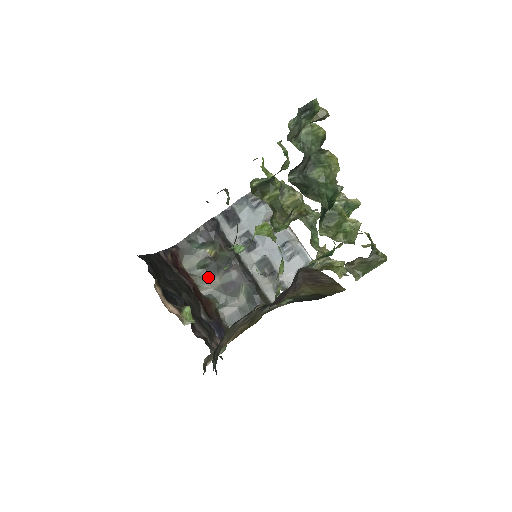
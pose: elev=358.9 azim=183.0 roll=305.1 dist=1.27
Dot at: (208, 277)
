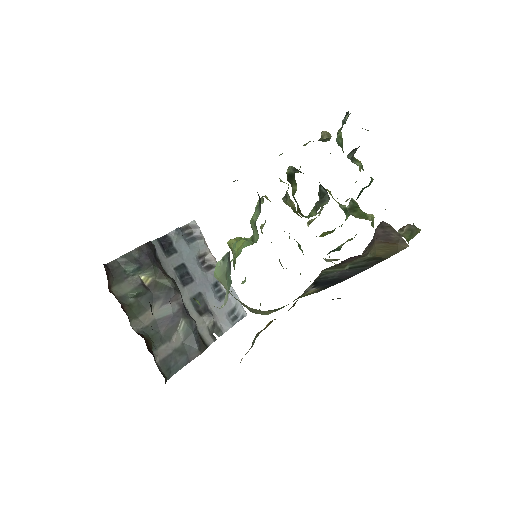
Dot at: (141, 309)
